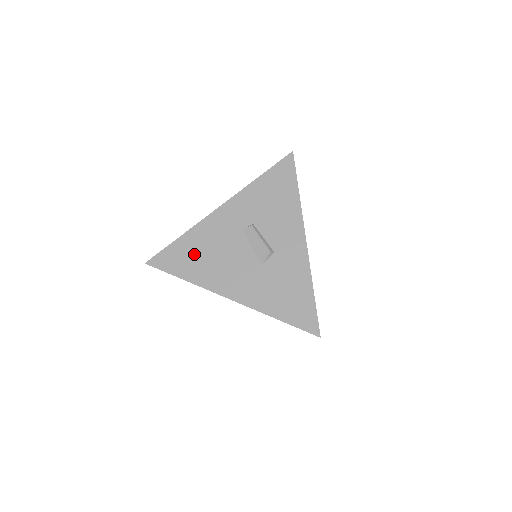
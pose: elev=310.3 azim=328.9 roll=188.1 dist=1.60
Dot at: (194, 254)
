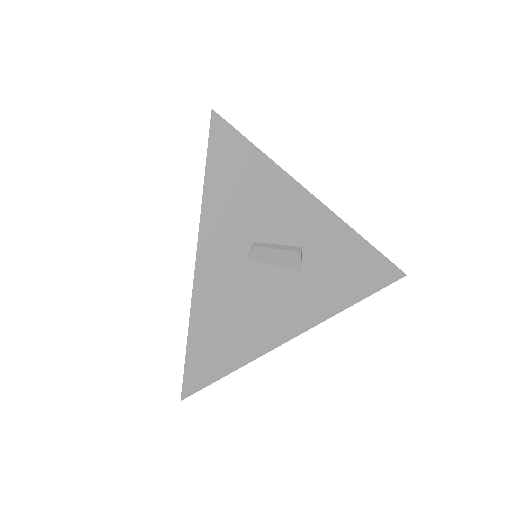
Dot at: (223, 336)
